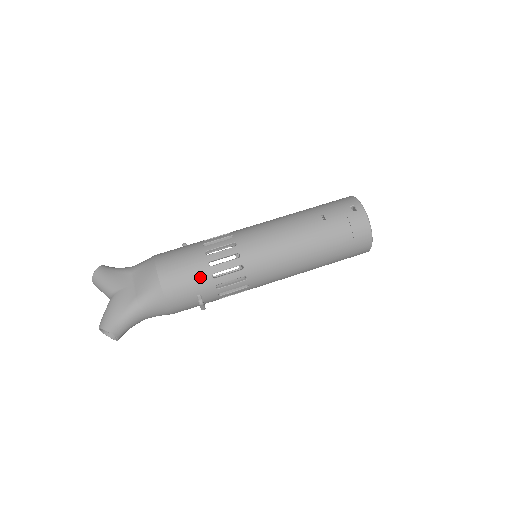
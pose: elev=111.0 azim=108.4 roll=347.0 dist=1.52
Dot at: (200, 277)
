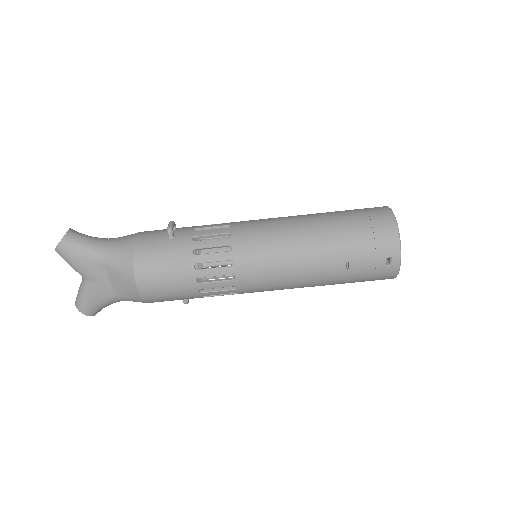
Dot at: (188, 297)
